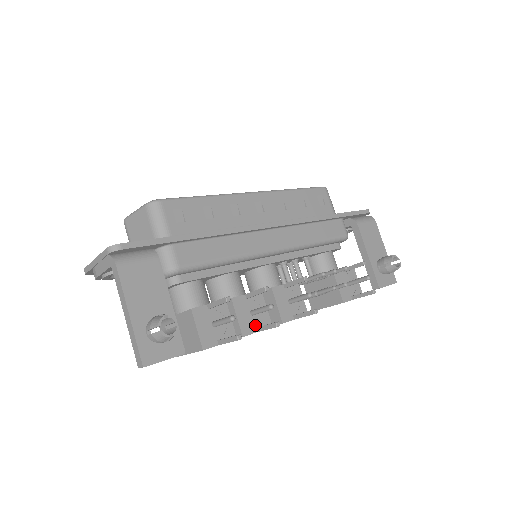
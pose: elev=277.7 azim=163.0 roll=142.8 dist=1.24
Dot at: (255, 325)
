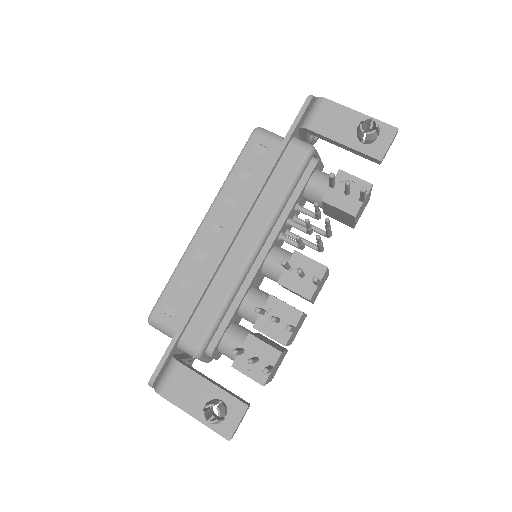
Dot at: occluded
